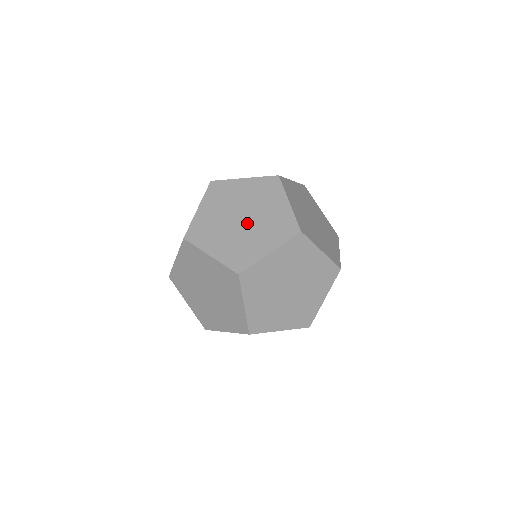
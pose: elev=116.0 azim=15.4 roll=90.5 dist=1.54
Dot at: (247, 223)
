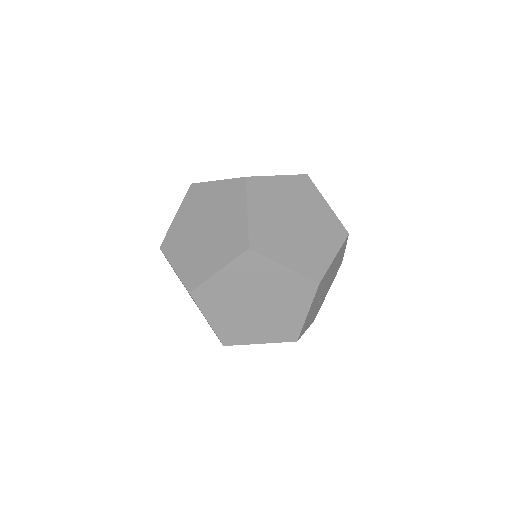
Dot at: (211, 225)
